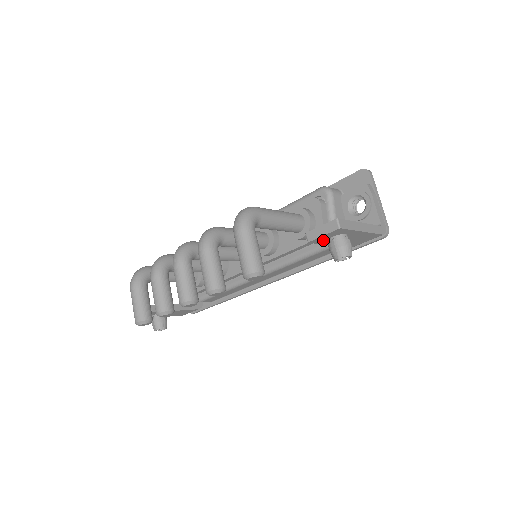
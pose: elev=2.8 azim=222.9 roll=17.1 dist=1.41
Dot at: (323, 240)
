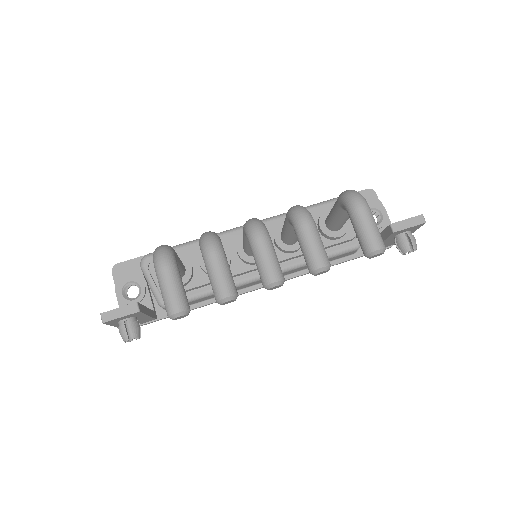
Dot at: (397, 234)
